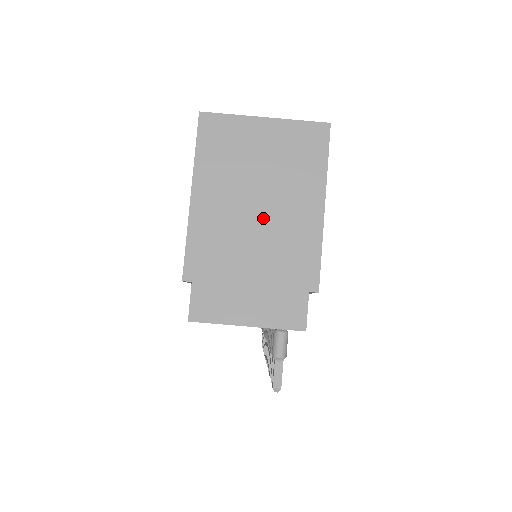
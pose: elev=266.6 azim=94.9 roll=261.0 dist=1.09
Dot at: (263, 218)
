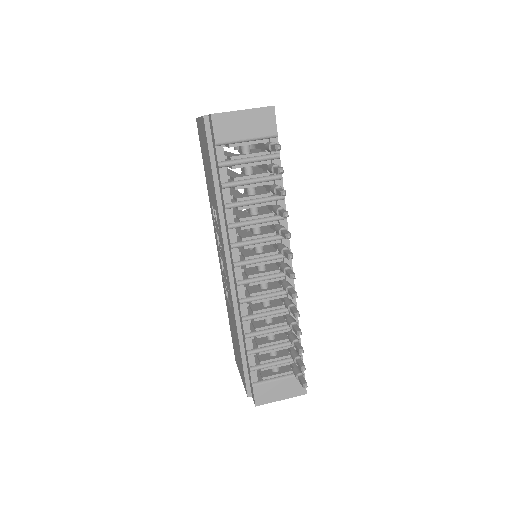
Dot at: occluded
